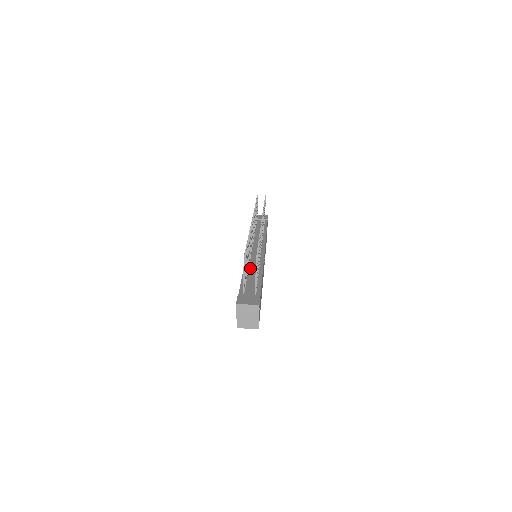
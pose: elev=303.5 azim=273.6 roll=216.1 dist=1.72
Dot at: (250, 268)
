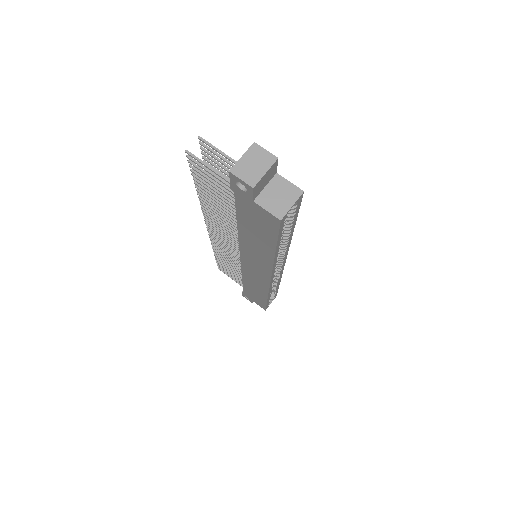
Dot at: occluded
